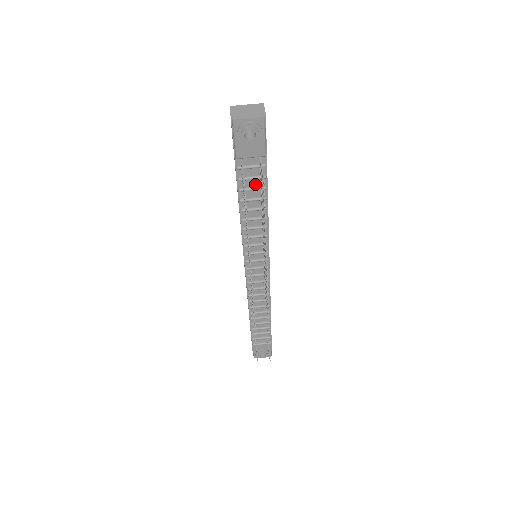
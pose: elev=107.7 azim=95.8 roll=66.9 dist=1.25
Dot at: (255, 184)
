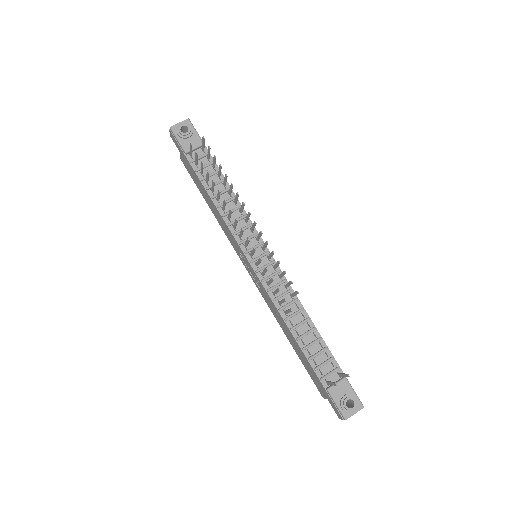
Dot at: (210, 172)
